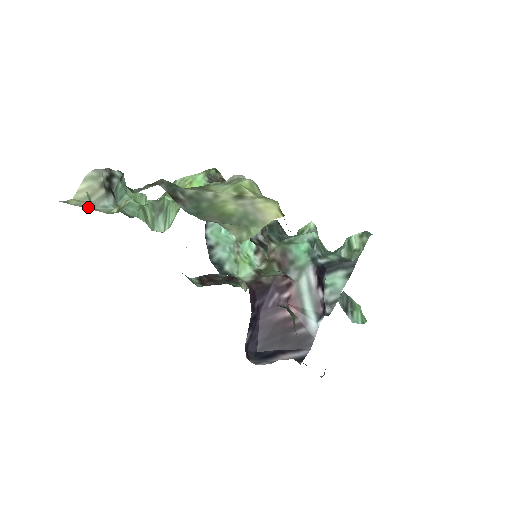
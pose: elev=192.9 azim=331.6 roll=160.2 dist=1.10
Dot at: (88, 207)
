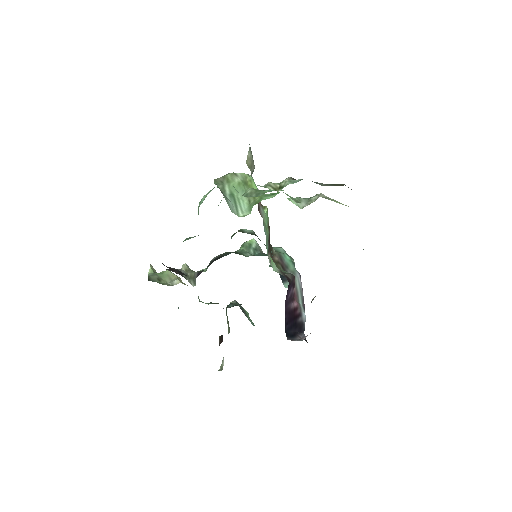
Dot at: occluded
